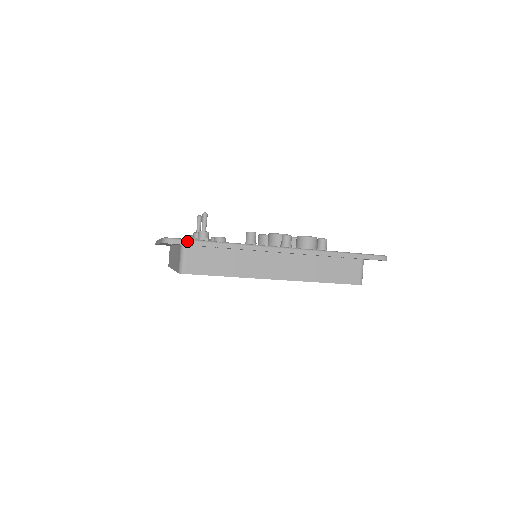
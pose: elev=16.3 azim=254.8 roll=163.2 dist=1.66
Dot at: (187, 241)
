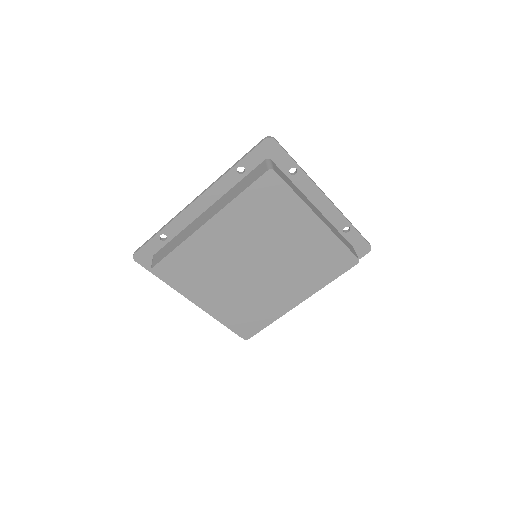
Dot at: (142, 246)
